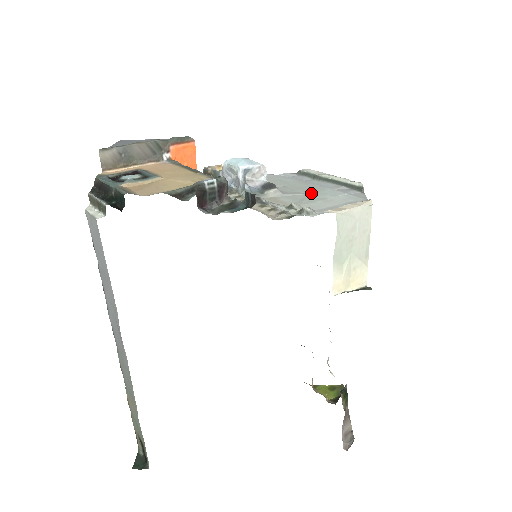
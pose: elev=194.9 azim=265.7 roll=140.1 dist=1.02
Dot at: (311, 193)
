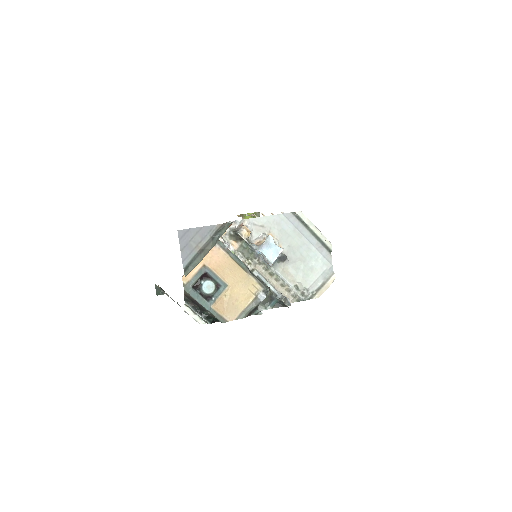
Dot at: (305, 258)
